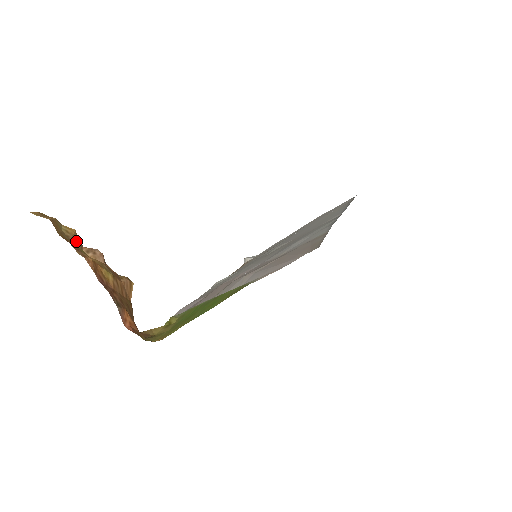
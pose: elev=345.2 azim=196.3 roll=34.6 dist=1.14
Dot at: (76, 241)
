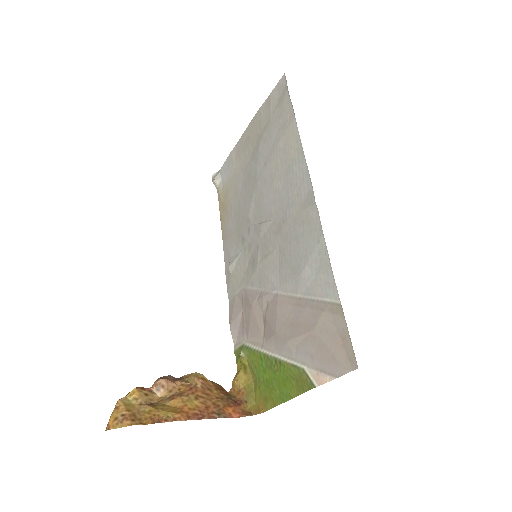
Dot at: (146, 396)
